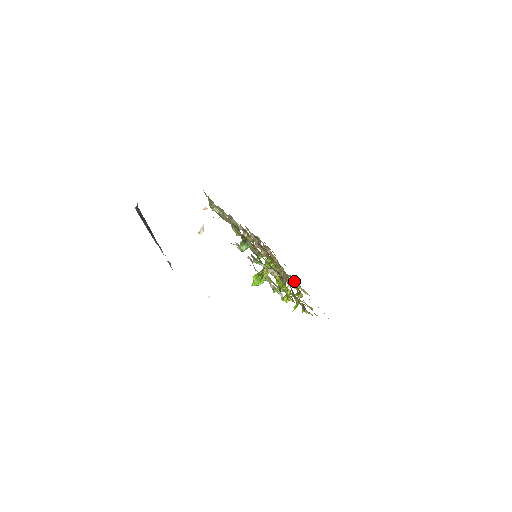
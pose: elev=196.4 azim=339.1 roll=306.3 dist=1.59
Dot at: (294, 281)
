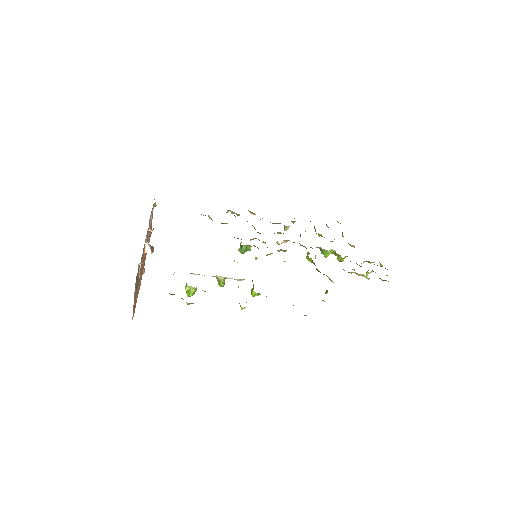
Dot at: occluded
